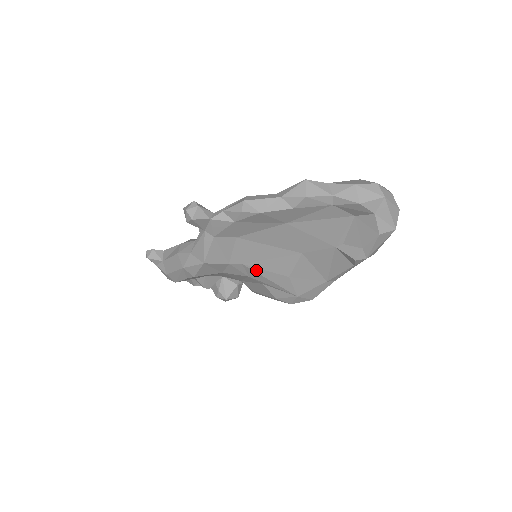
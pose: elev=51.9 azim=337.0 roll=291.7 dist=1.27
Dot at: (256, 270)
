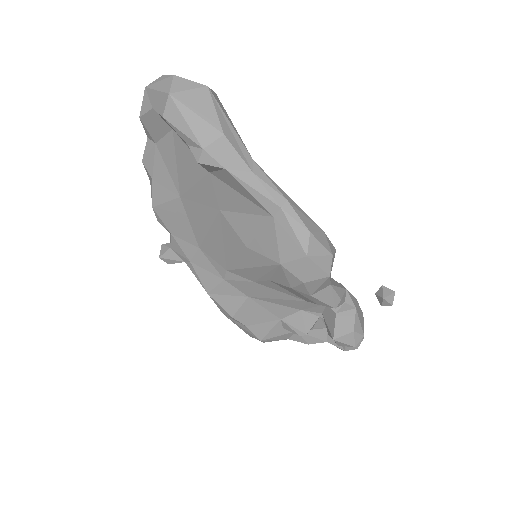
Dot at: (235, 267)
